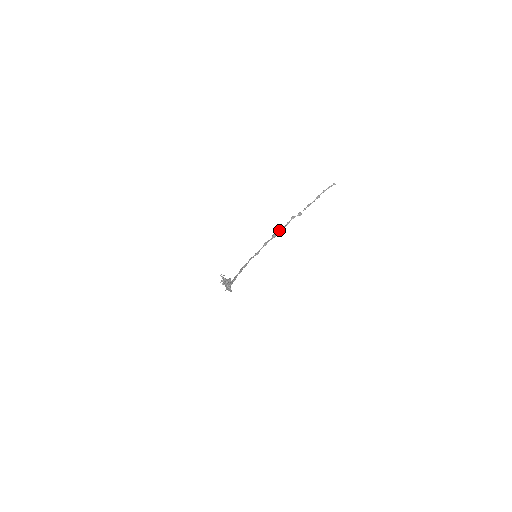
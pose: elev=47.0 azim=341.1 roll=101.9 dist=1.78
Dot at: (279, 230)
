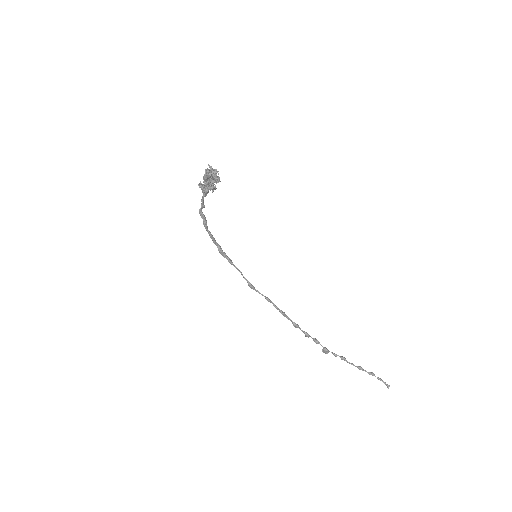
Dot at: occluded
